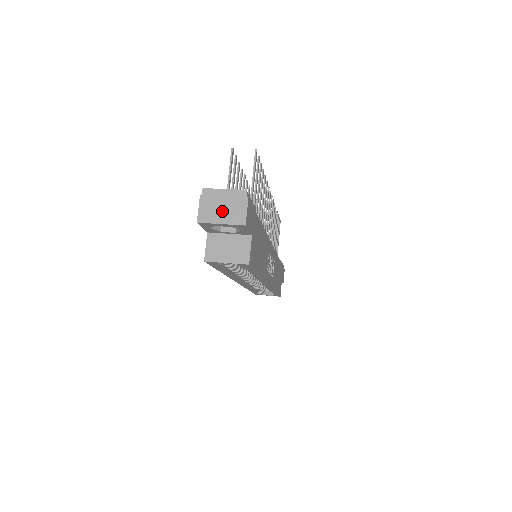
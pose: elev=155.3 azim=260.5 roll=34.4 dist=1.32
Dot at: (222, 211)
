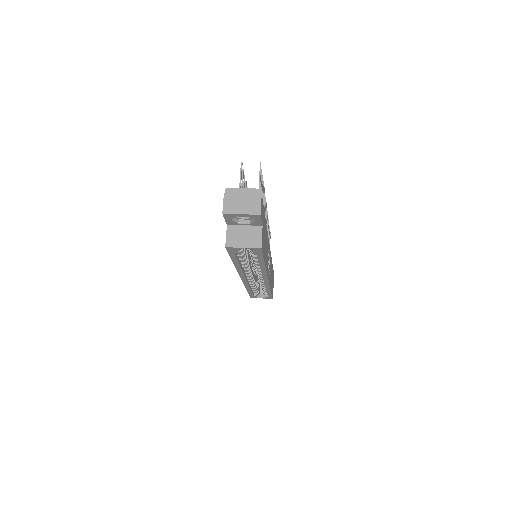
Dot at: (242, 205)
